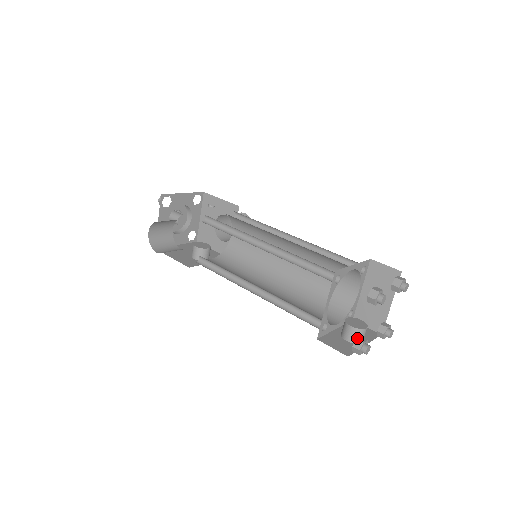
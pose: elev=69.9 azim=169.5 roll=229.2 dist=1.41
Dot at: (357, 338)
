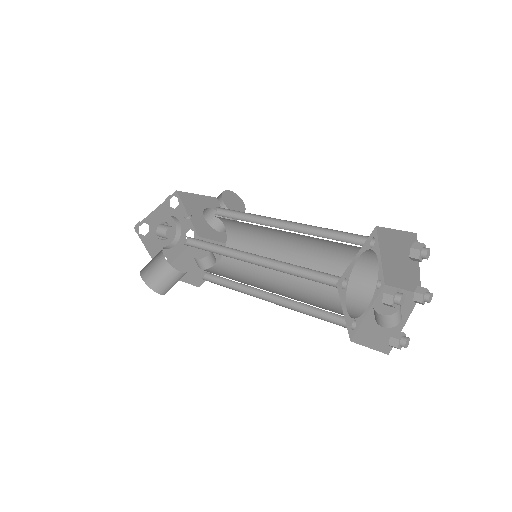
Dot at: (391, 335)
